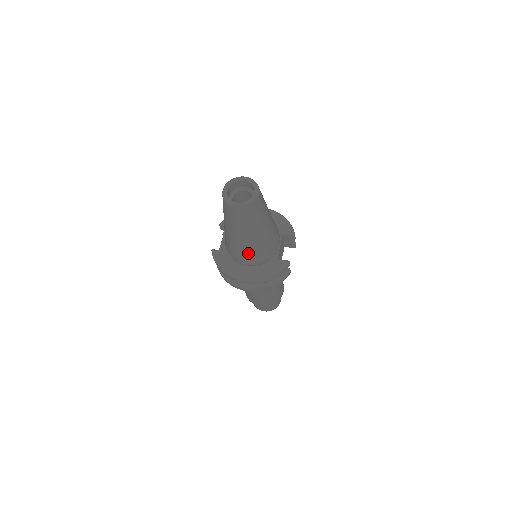
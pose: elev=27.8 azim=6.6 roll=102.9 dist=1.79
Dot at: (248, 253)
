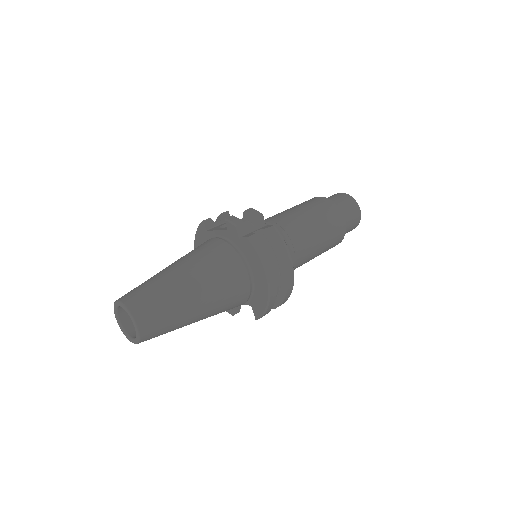
Dot at: occluded
